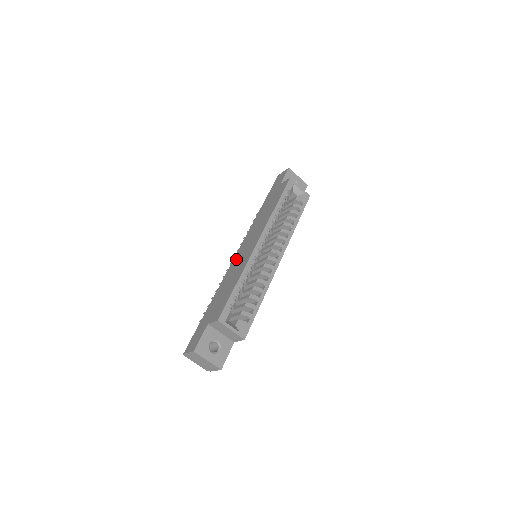
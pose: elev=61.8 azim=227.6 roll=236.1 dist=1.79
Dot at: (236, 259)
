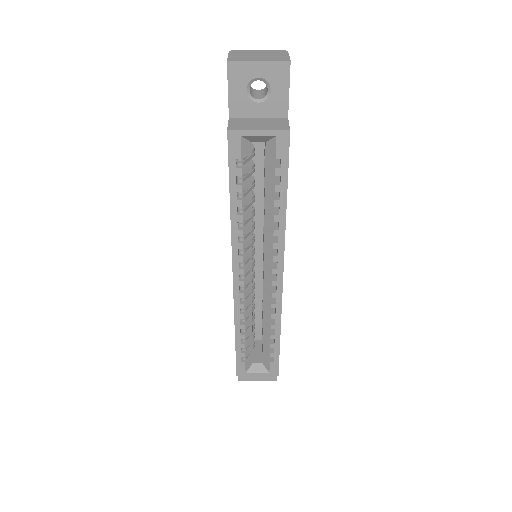
Dot at: occluded
